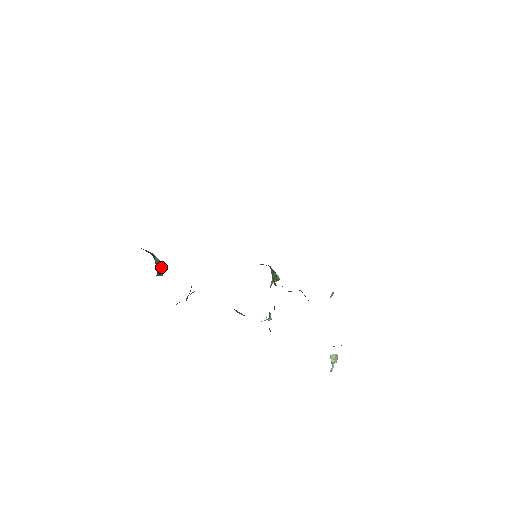
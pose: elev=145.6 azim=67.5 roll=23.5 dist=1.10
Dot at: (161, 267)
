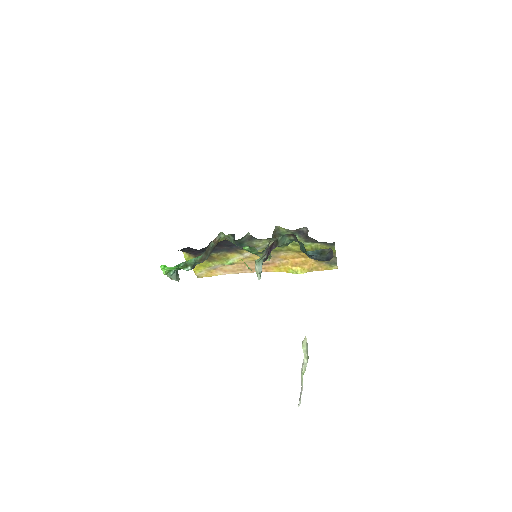
Dot at: (178, 275)
